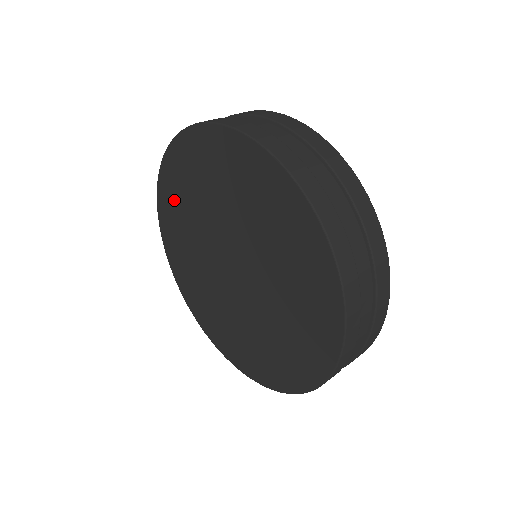
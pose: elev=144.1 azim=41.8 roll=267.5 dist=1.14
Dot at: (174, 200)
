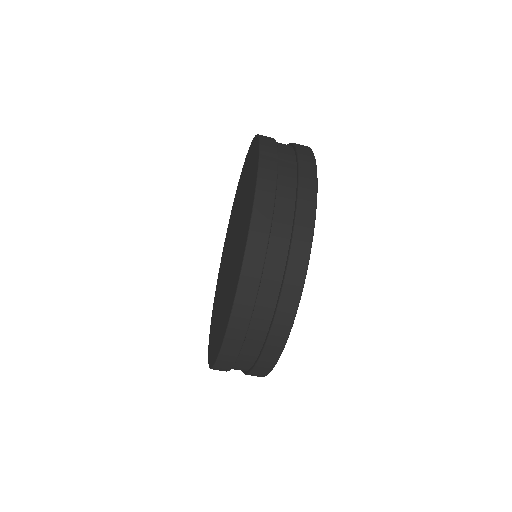
Dot at: occluded
